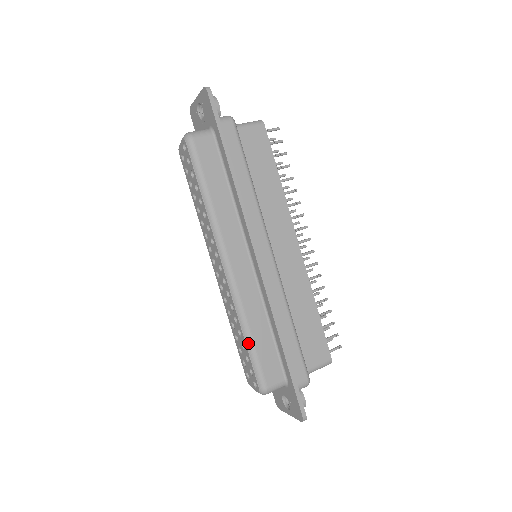
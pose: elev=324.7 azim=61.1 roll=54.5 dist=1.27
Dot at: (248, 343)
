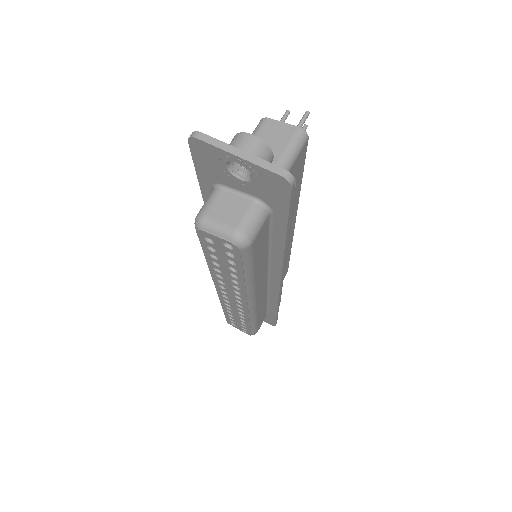
Dot at: (253, 326)
